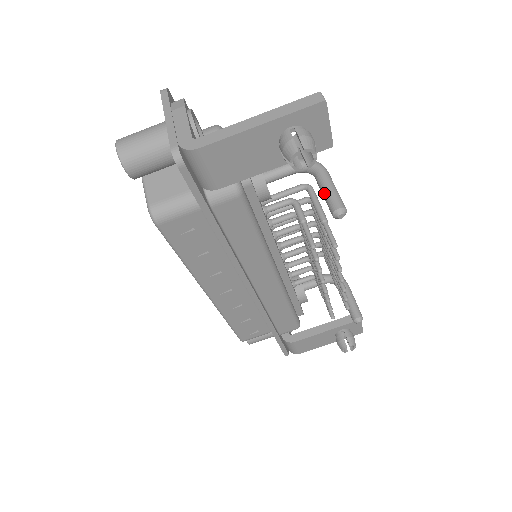
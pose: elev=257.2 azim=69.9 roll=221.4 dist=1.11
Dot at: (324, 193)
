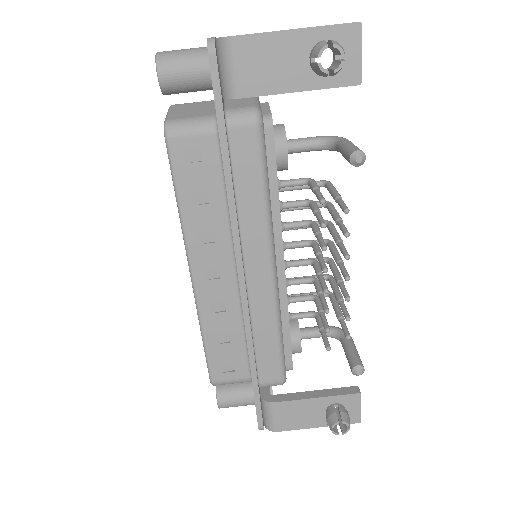
Dot at: (344, 148)
